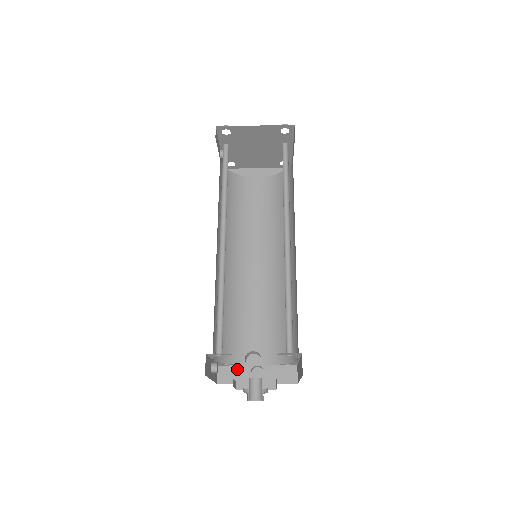
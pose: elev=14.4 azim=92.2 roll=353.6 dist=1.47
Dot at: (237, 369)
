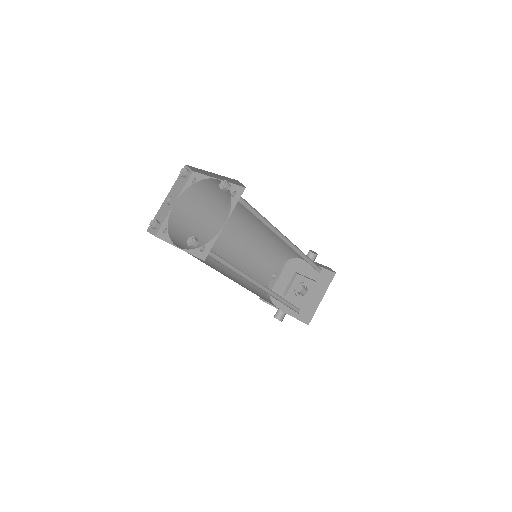
Dot at: occluded
